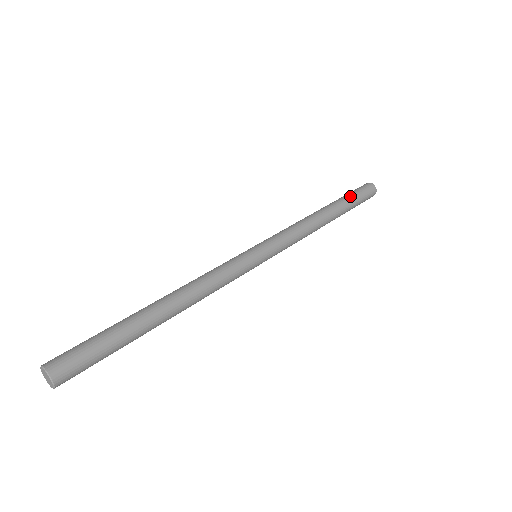
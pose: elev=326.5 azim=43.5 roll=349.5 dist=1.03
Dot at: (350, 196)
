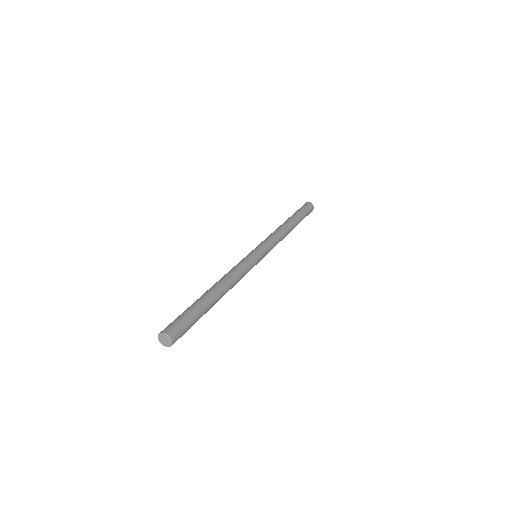
Dot at: (299, 211)
